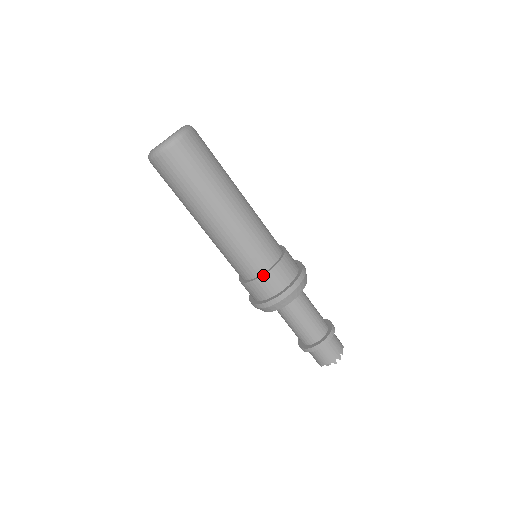
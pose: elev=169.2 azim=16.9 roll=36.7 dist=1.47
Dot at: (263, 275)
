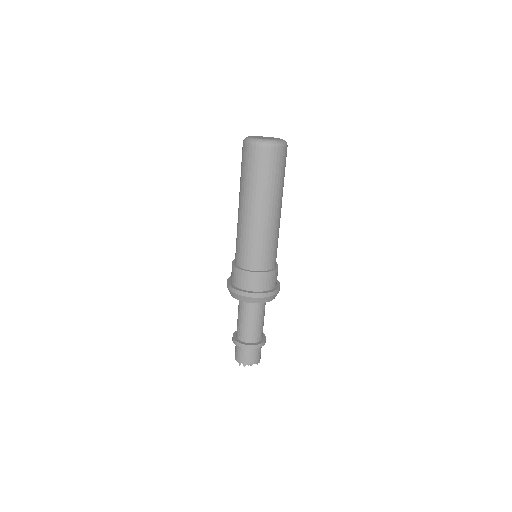
Dot at: (239, 268)
